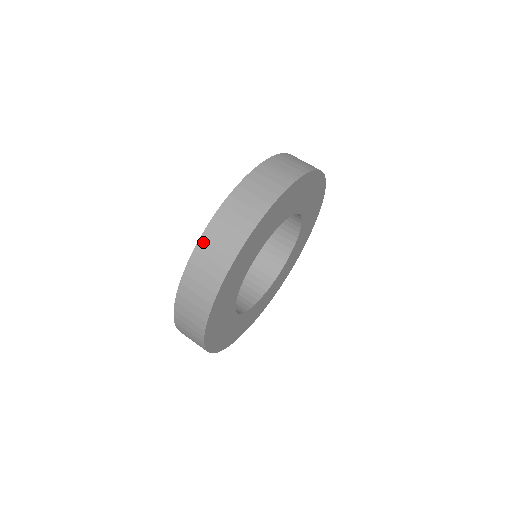
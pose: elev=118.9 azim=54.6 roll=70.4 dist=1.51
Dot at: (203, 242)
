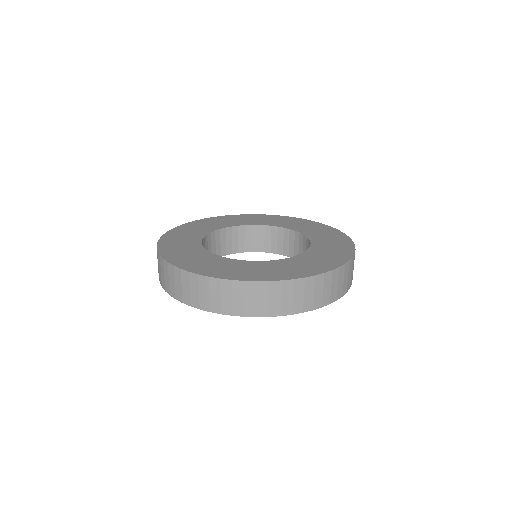
Dot at: occluded
